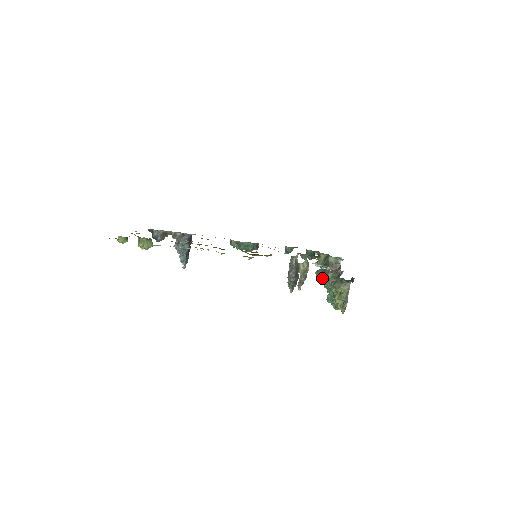
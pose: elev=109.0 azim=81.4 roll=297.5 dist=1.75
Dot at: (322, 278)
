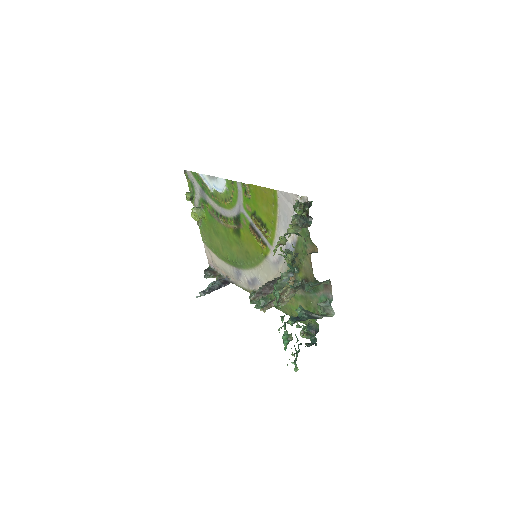
Dot at: (289, 250)
